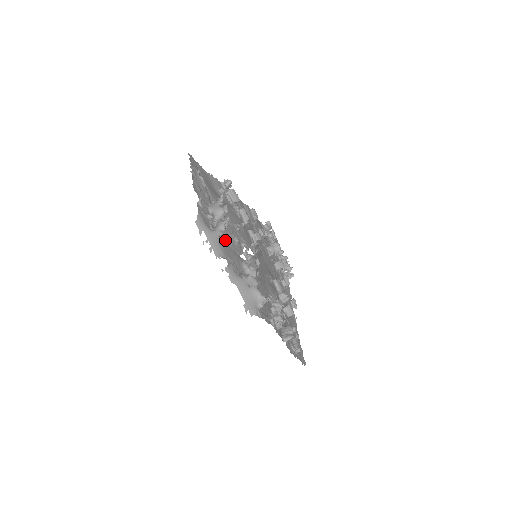
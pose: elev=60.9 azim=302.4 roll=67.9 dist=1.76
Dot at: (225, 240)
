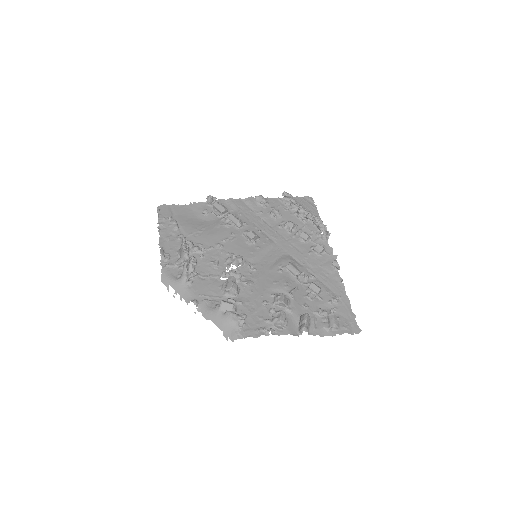
Dot at: (198, 276)
